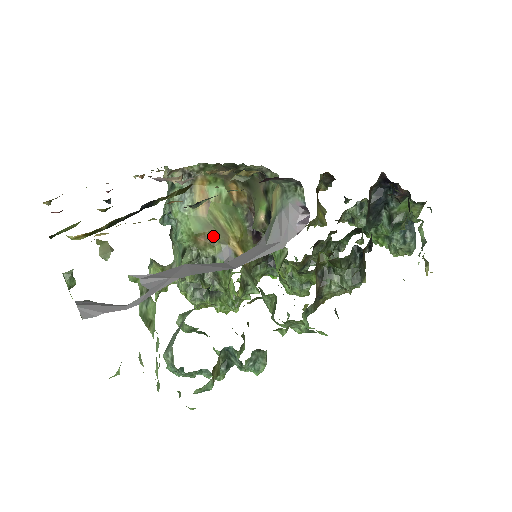
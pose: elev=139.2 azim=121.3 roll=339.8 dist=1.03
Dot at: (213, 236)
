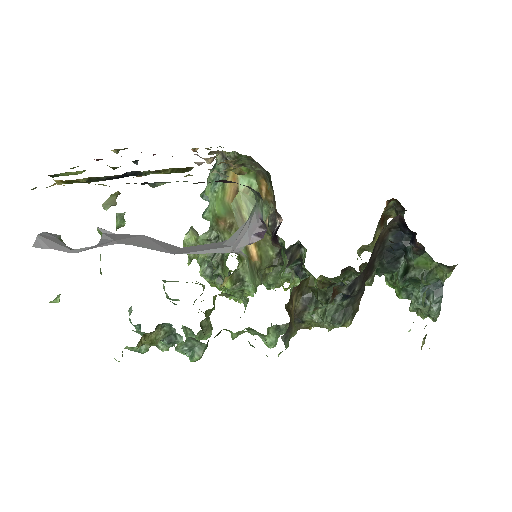
Dot at: (232, 224)
